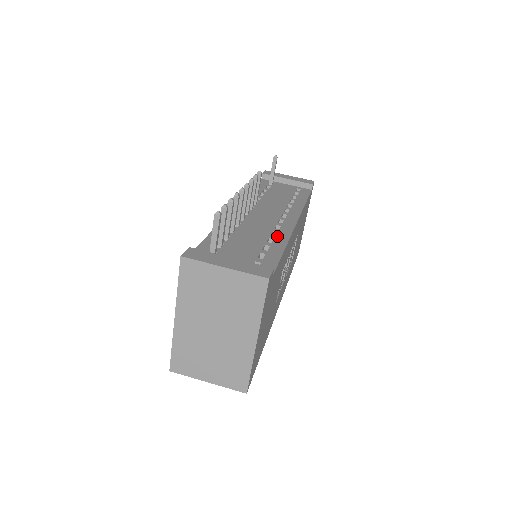
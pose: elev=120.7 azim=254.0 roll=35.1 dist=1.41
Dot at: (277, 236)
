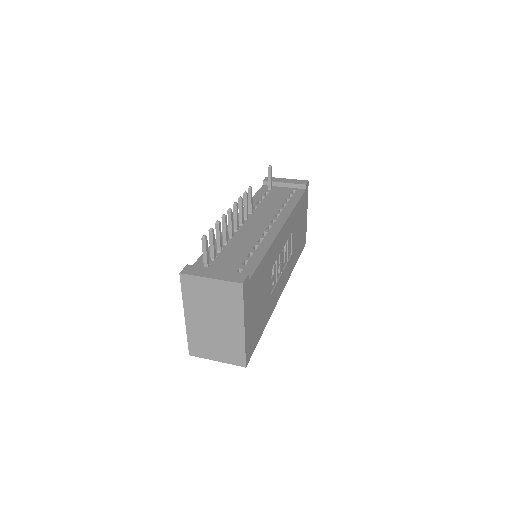
Dot at: (262, 242)
